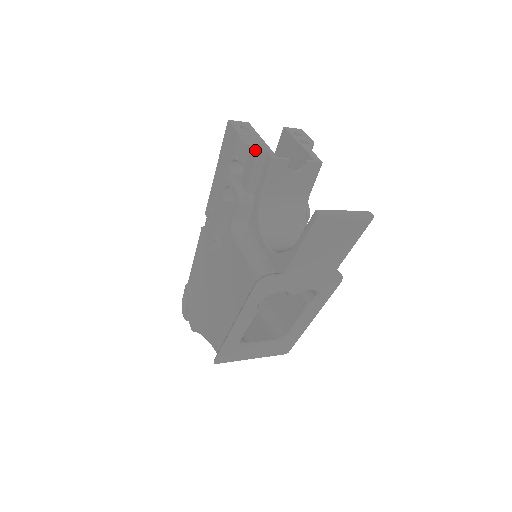
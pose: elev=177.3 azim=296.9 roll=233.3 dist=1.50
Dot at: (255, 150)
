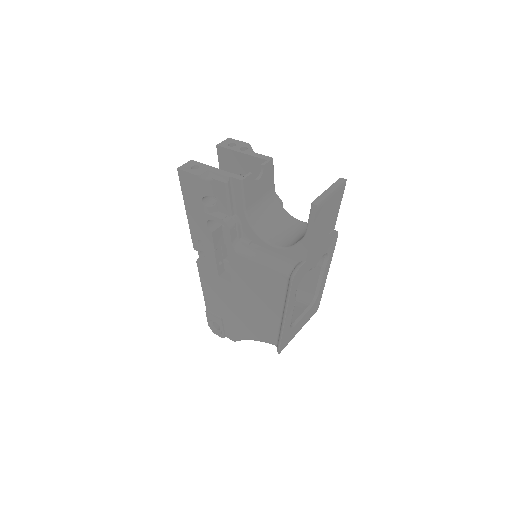
Dot at: (220, 181)
